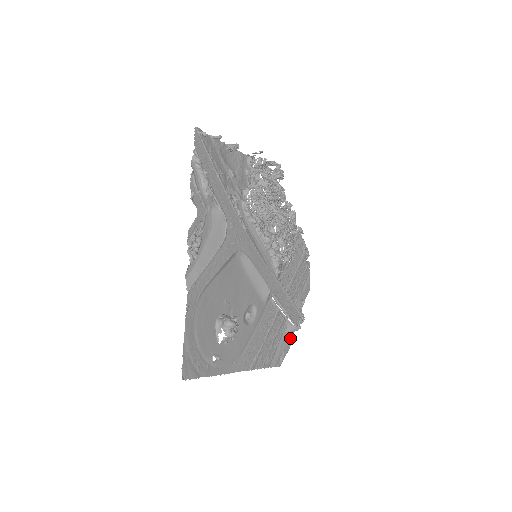
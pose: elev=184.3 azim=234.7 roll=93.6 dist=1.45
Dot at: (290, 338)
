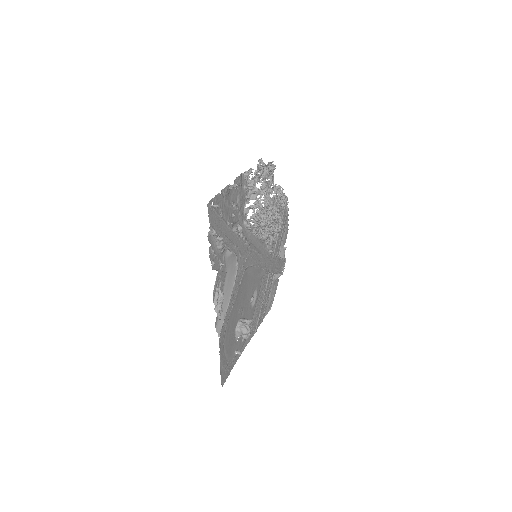
Dot at: (276, 282)
